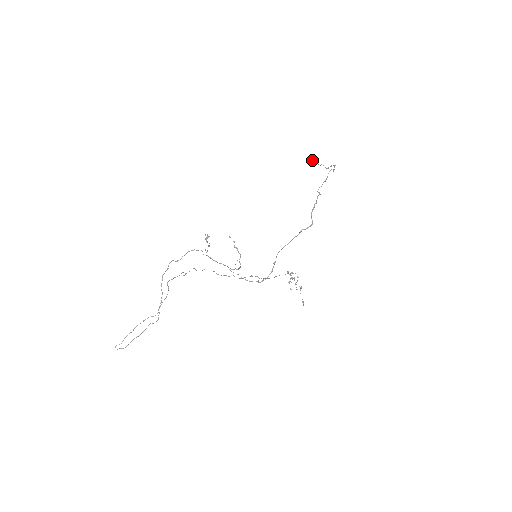
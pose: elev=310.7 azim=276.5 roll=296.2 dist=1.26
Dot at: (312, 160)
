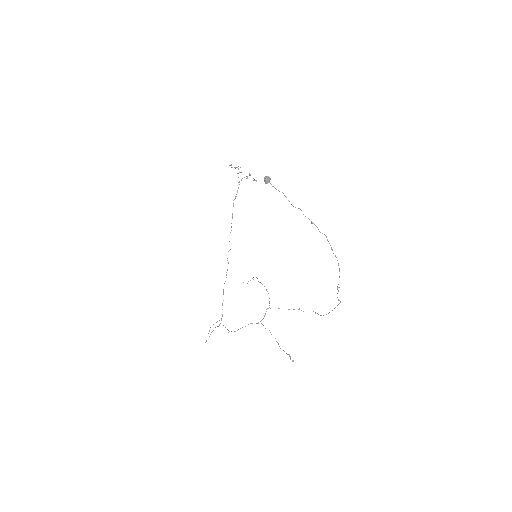
Dot at: (269, 182)
